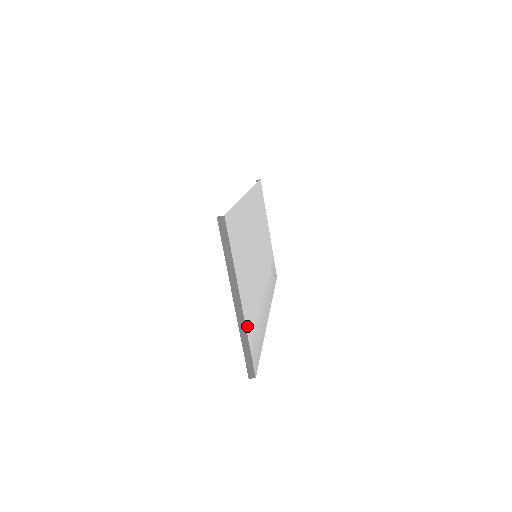
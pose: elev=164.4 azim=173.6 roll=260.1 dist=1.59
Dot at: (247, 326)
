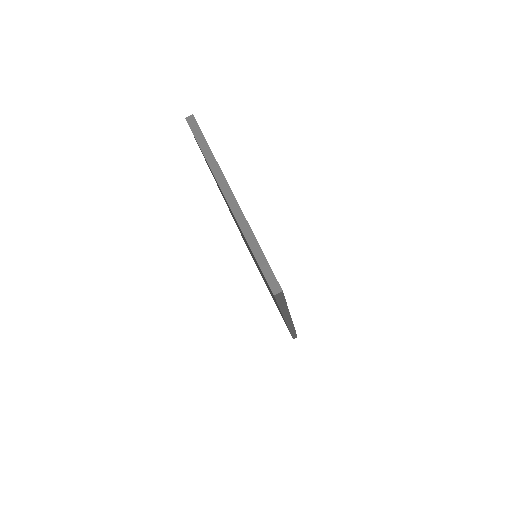
Dot at: occluded
